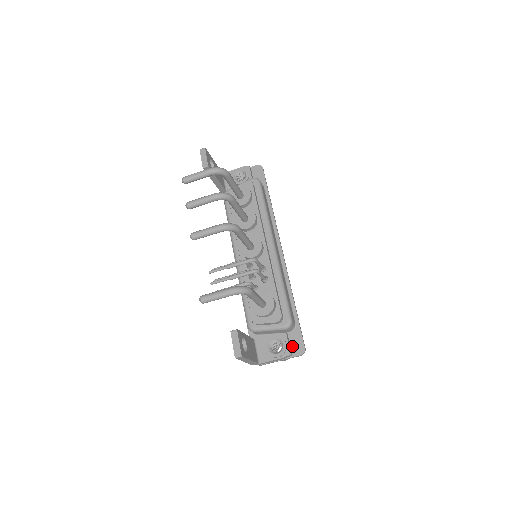
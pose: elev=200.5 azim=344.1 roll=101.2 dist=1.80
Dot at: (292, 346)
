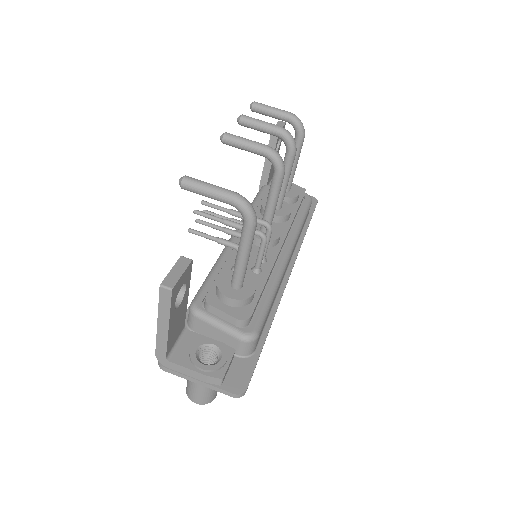
Dot at: (230, 374)
